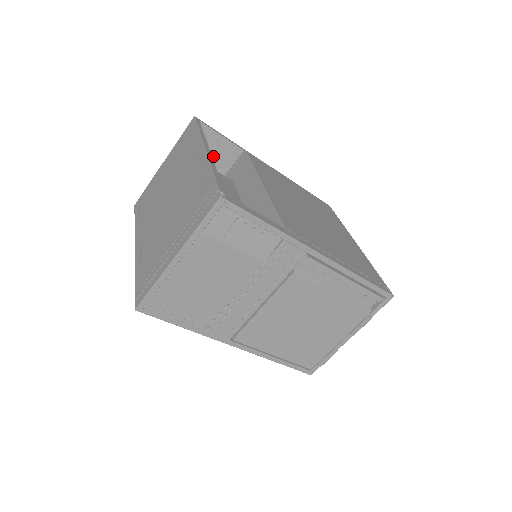
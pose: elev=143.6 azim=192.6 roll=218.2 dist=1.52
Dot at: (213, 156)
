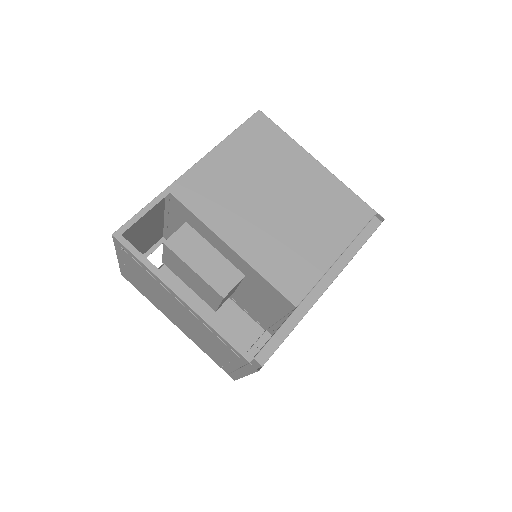
Dot at: (146, 217)
